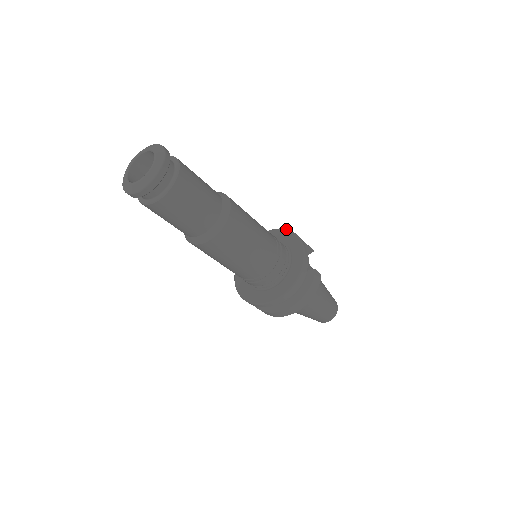
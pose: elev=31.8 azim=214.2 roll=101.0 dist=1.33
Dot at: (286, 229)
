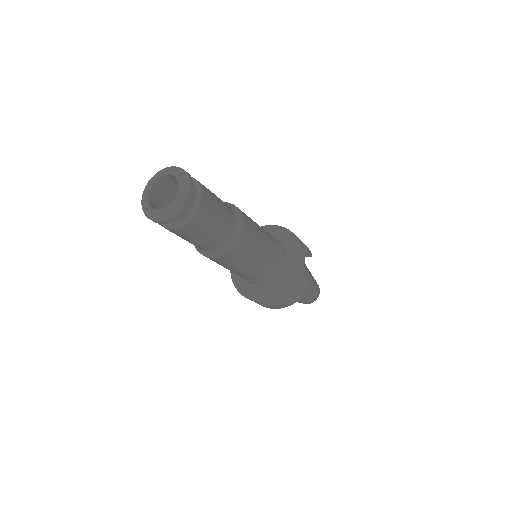
Dot at: (292, 233)
